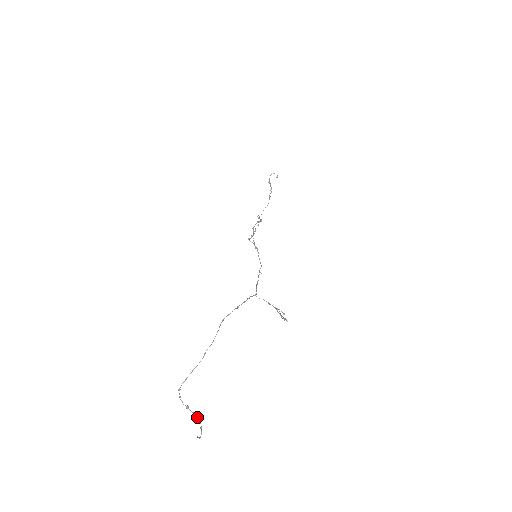
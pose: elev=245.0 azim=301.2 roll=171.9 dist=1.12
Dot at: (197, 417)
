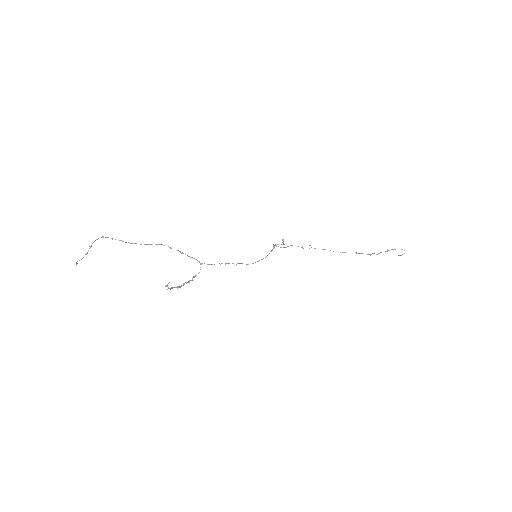
Dot at: occluded
